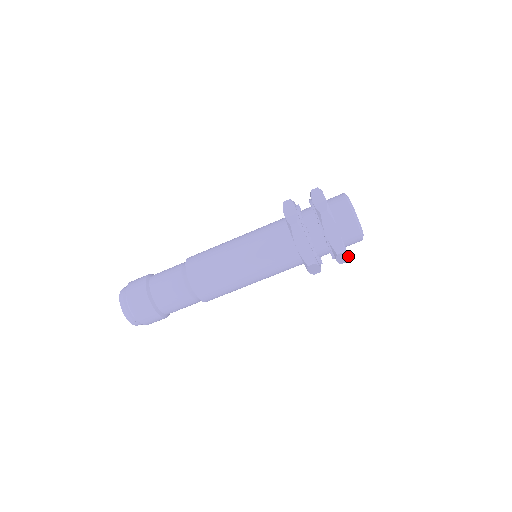
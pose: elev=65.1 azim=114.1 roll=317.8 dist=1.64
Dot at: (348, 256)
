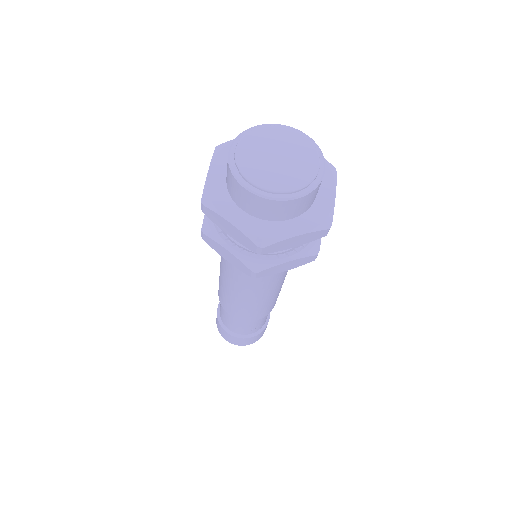
Dot at: (299, 235)
